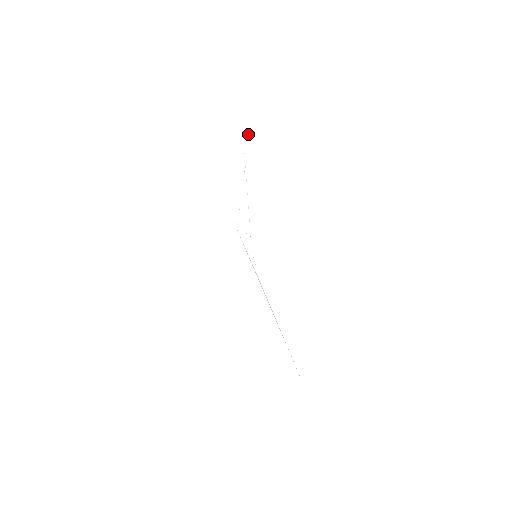
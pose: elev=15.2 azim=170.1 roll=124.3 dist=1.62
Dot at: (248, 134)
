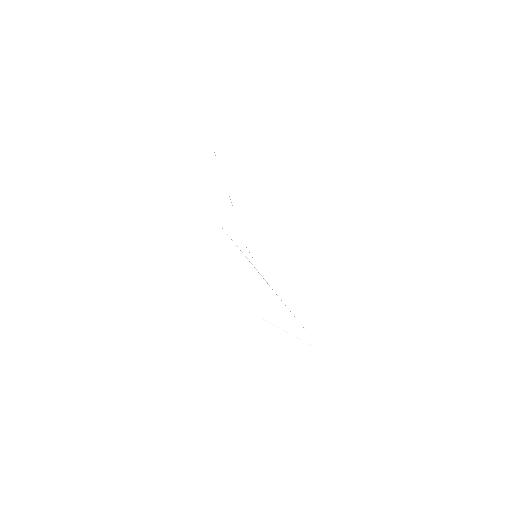
Dot at: (199, 86)
